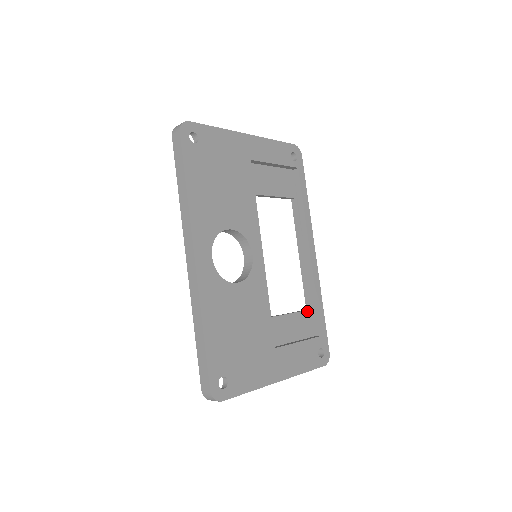
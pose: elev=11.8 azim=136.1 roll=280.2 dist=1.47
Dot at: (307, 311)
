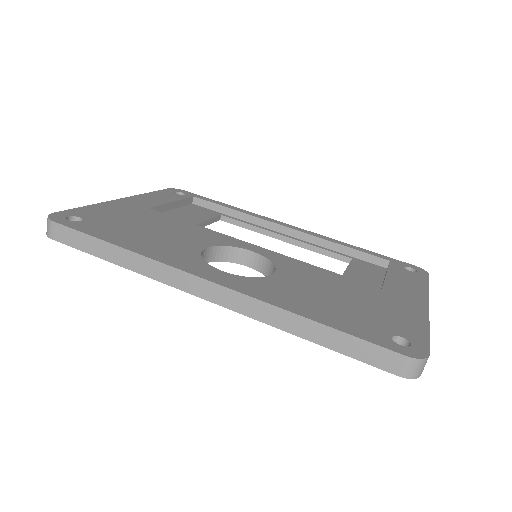
Dot at: (352, 261)
